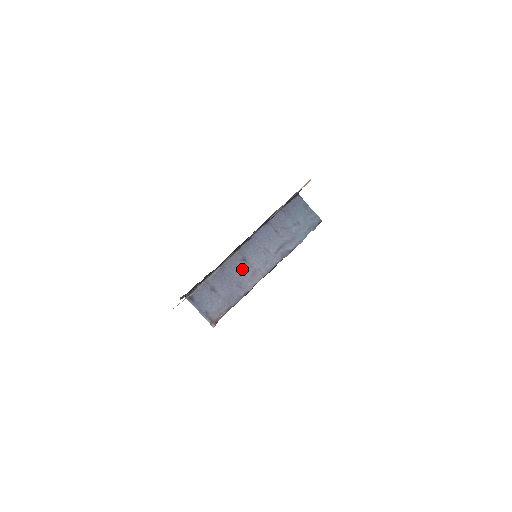
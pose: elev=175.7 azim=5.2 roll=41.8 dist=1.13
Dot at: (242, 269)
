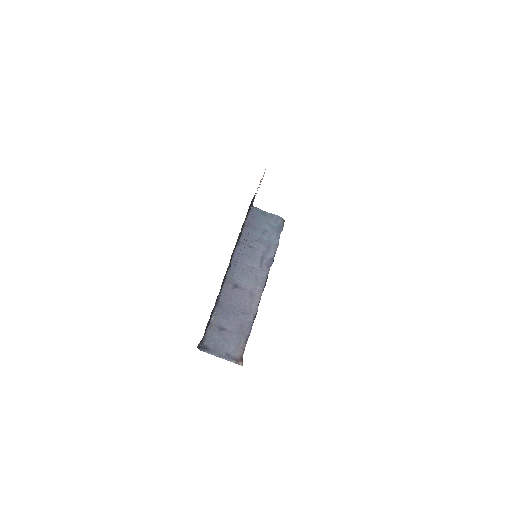
Dot at: (238, 296)
